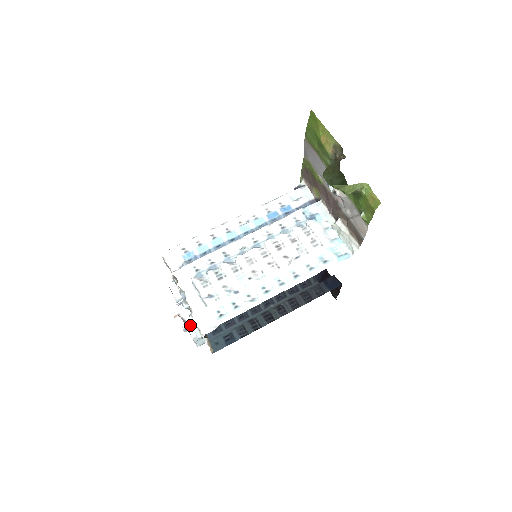
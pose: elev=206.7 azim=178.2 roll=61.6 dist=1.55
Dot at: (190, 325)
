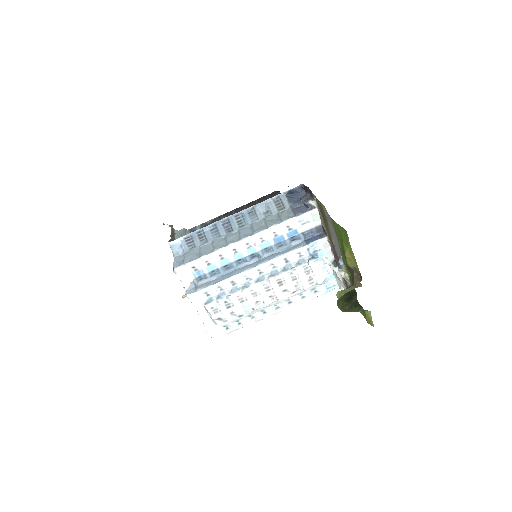
Dot at: occluded
